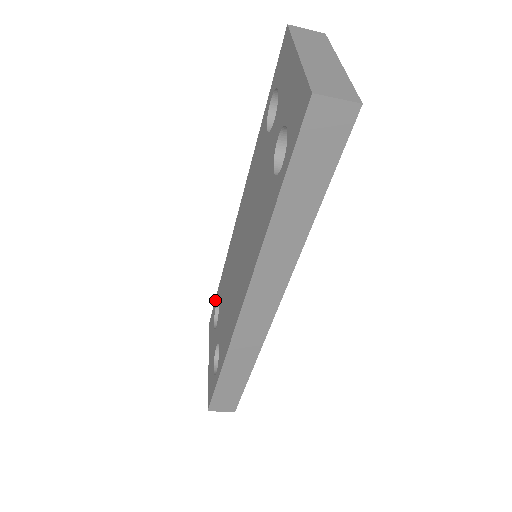
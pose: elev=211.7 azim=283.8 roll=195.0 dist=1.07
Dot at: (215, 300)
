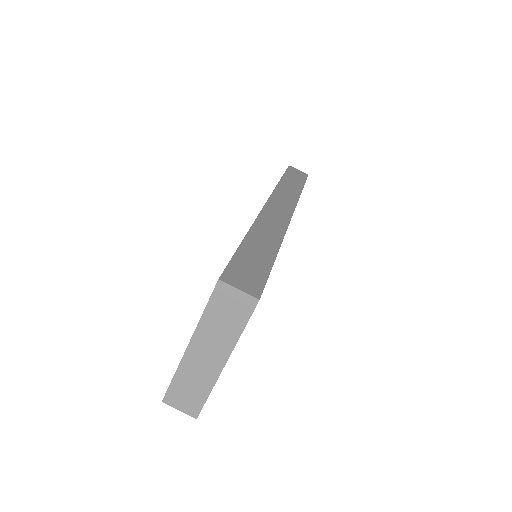
Dot at: occluded
